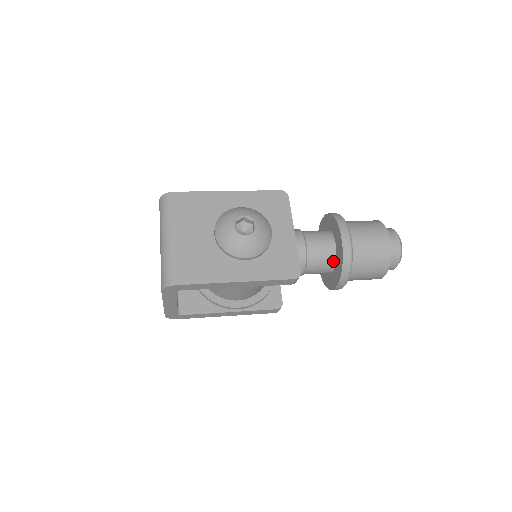
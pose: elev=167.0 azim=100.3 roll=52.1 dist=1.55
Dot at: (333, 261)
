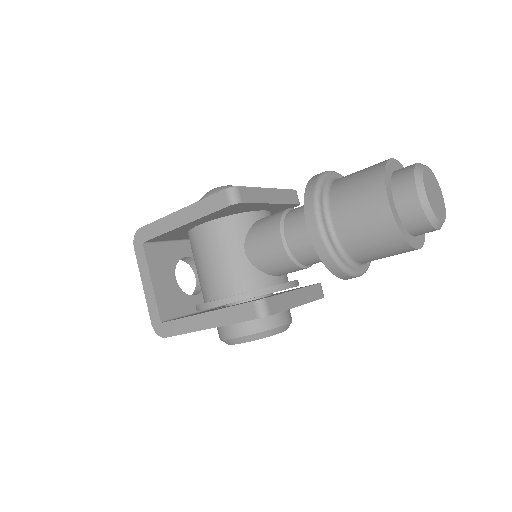
Dot at: occluded
